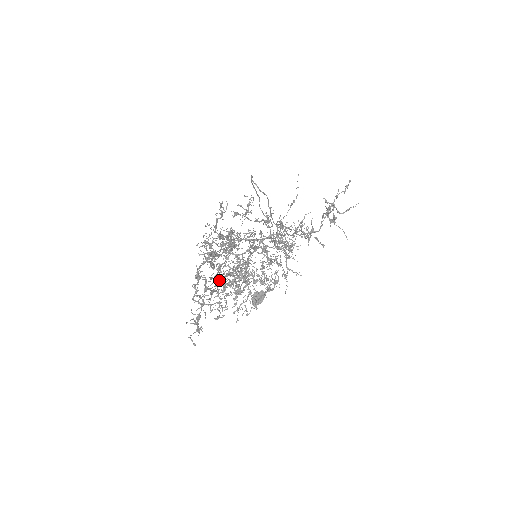
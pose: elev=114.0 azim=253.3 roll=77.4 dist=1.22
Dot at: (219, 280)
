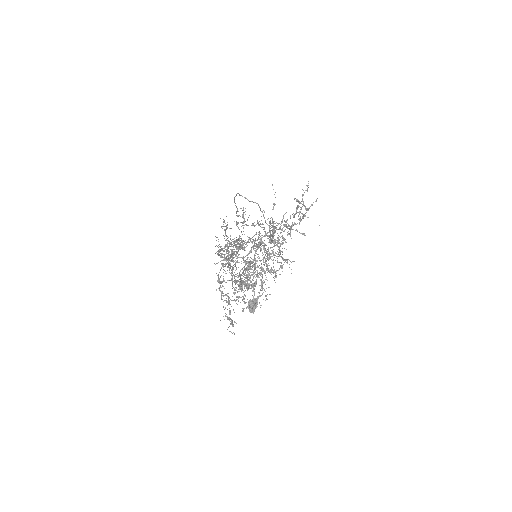
Dot at: (240, 276)
